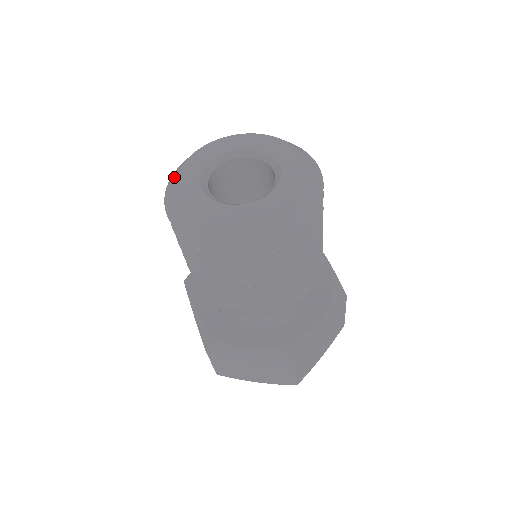
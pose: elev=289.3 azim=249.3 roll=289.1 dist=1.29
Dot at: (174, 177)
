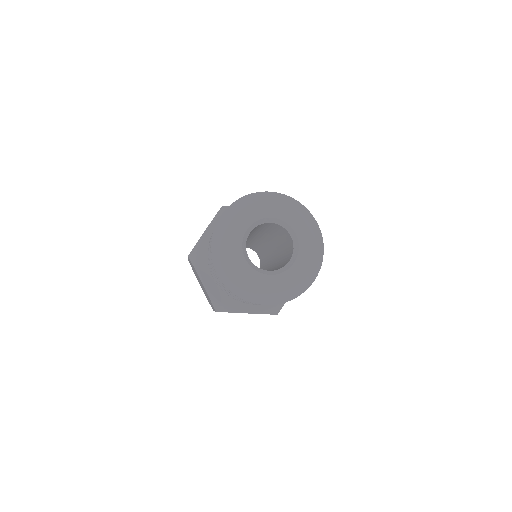
Dot at: (219, 244)
